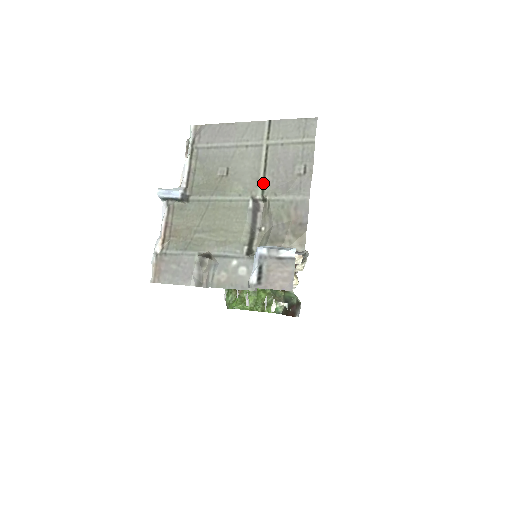
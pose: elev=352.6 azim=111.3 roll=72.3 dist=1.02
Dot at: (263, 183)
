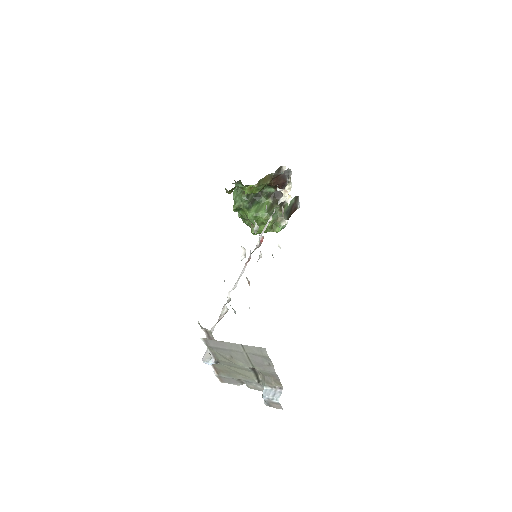
Dot at: (252, 364)
